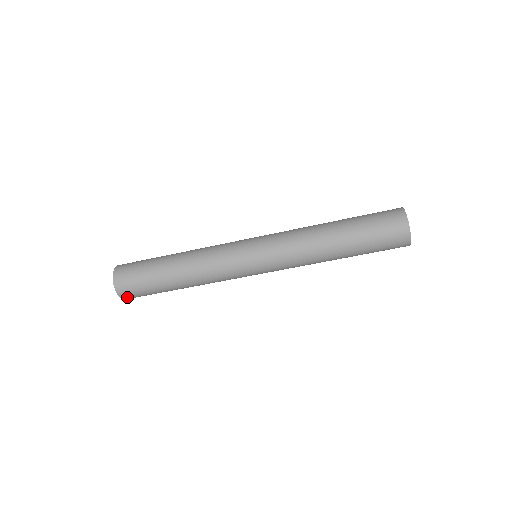
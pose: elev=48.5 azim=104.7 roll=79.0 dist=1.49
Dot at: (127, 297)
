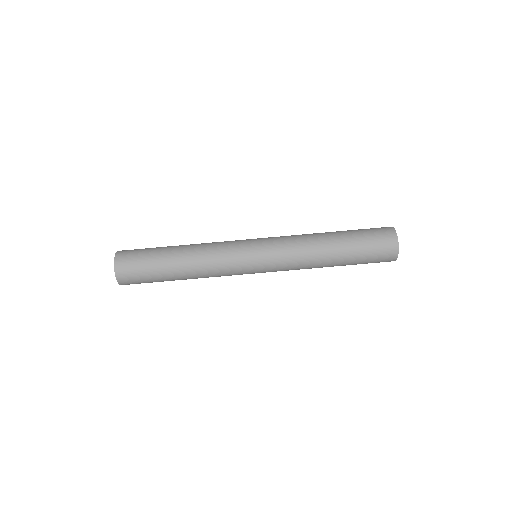
Dot at: (127, 284)
